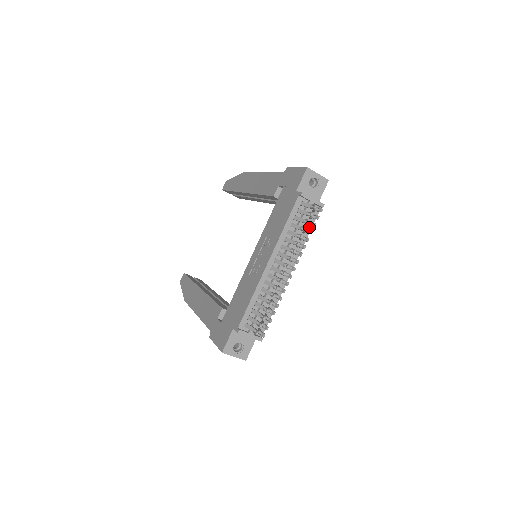
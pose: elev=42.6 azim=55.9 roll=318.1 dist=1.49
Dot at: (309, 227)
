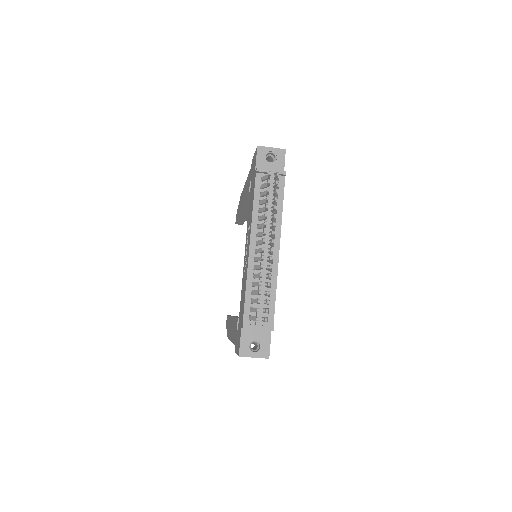
Dot at: (280, 199)
